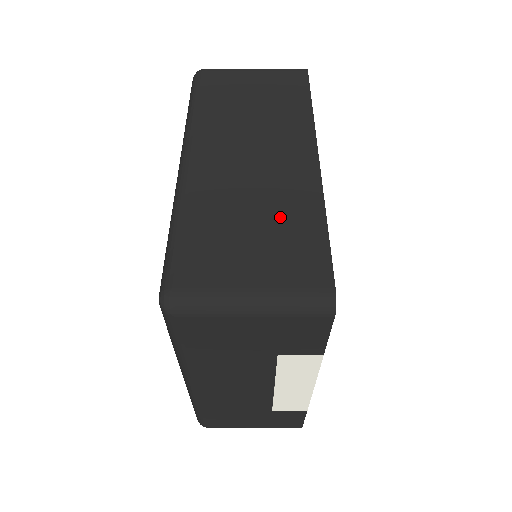
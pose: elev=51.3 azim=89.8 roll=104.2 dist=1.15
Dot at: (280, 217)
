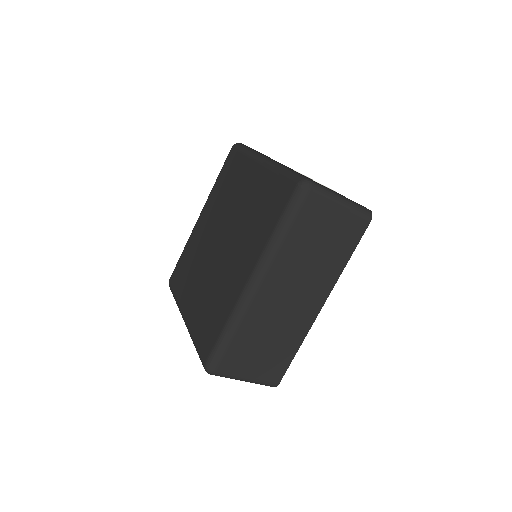
Dot at: (280, 343)
